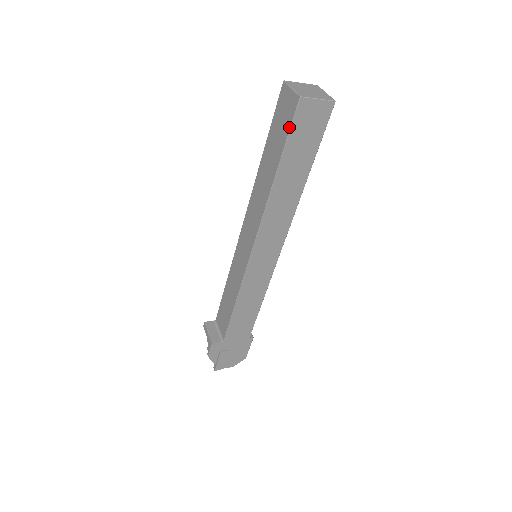
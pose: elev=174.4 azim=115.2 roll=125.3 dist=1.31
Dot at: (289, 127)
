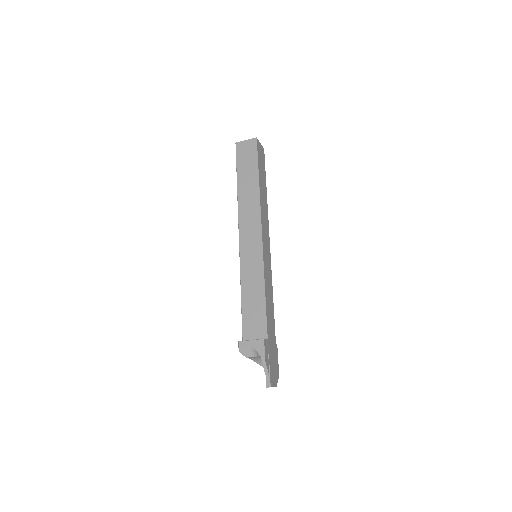
Dot at: (256, 153)
